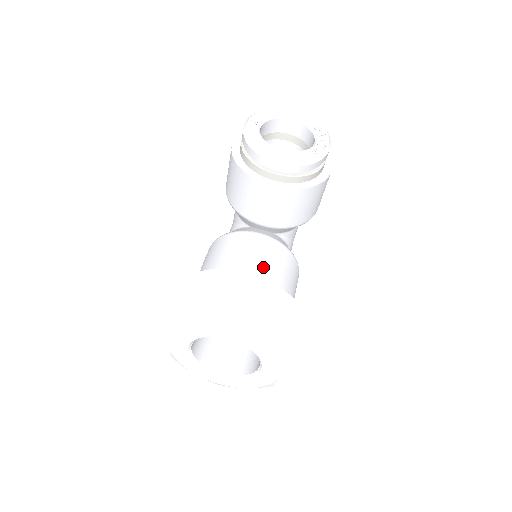
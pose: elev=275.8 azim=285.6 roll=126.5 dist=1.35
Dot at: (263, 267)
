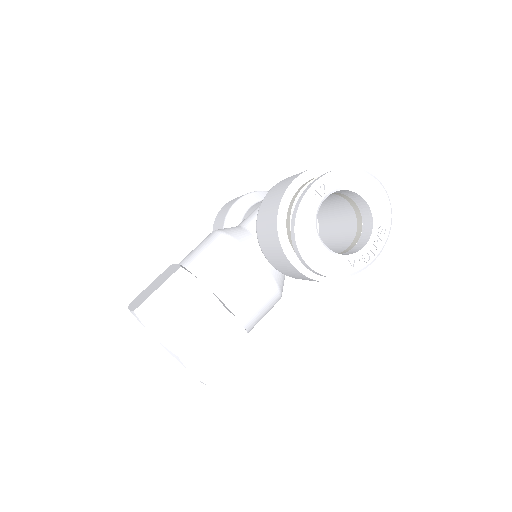
Dot at: (241, 305)
